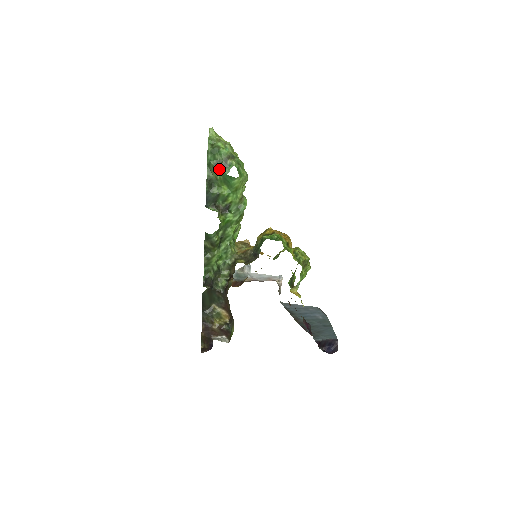
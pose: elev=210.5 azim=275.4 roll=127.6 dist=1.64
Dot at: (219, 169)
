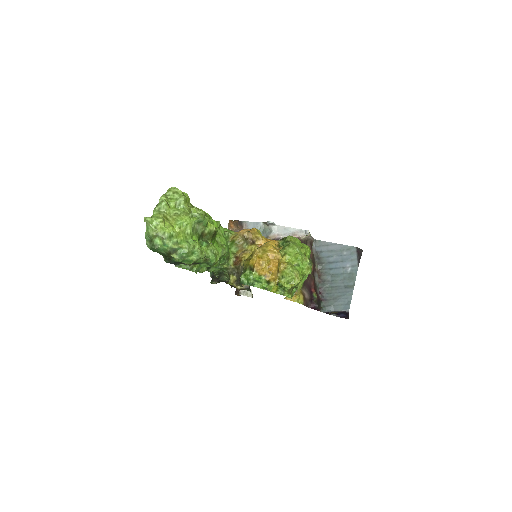
Dot at: (167, 256)
